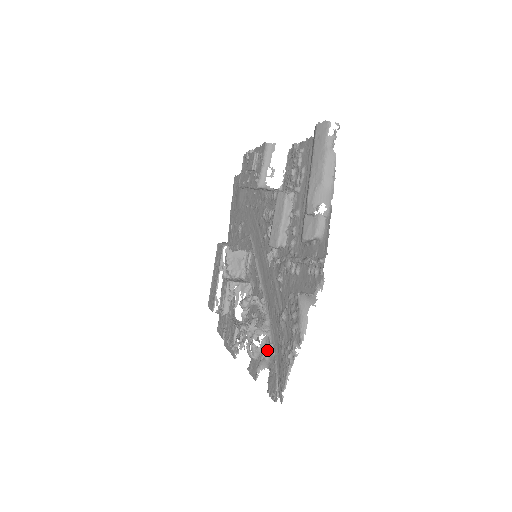
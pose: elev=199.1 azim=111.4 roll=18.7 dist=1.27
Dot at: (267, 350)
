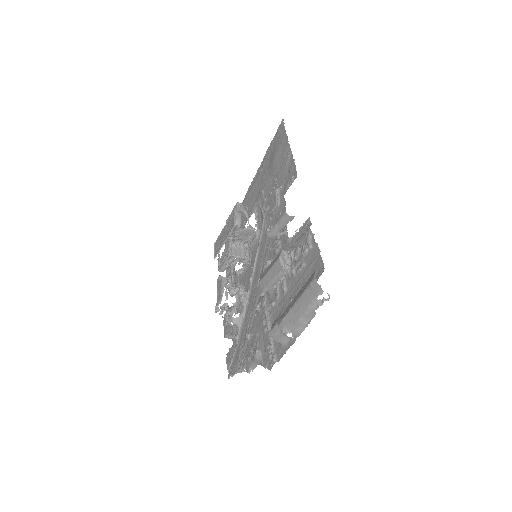
Dot at: (234, 338)
